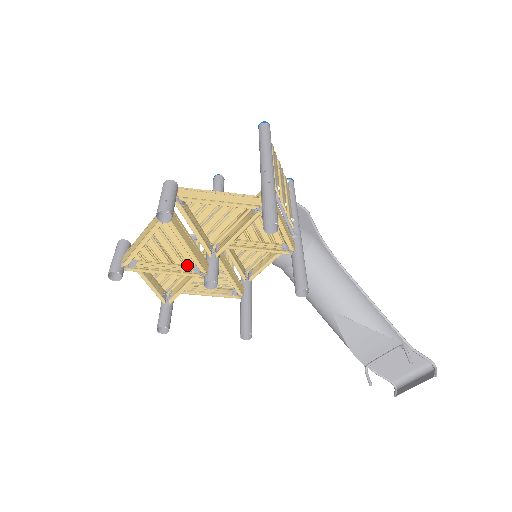
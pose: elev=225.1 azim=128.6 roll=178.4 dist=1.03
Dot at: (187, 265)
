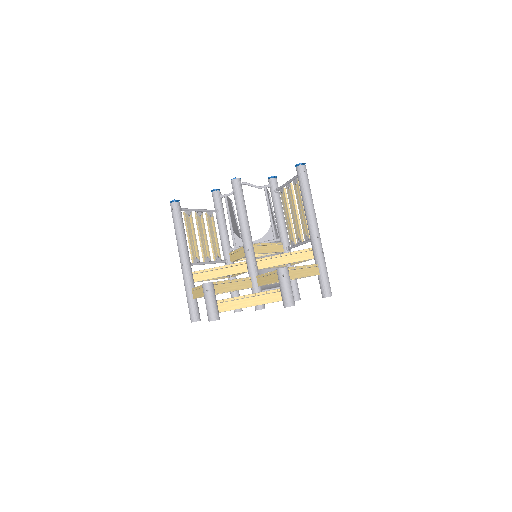
Dot at: occluded
